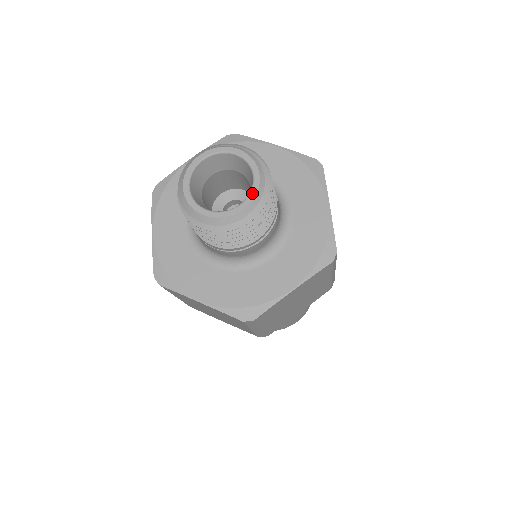
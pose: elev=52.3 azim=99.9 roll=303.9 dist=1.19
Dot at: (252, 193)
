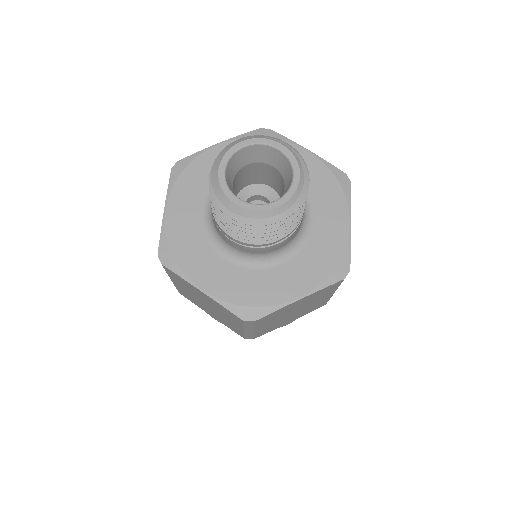
Dot at: (289, 192)
